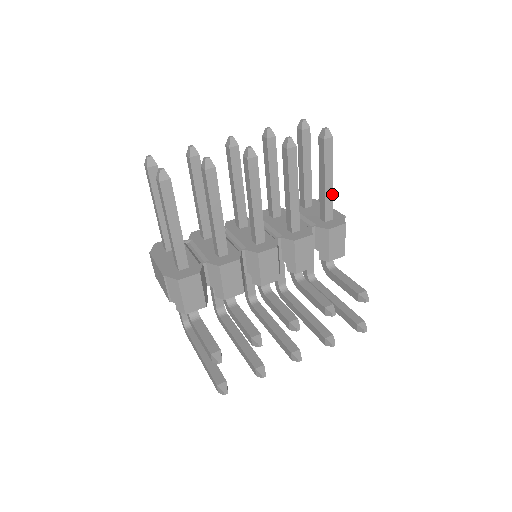
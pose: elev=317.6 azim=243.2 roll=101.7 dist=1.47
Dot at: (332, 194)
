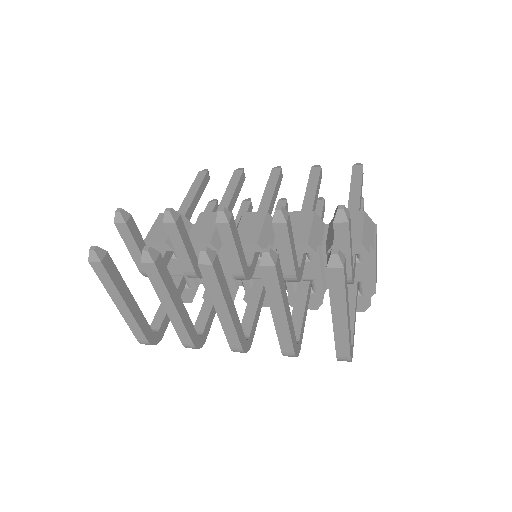
Dot at: (359, 203)
